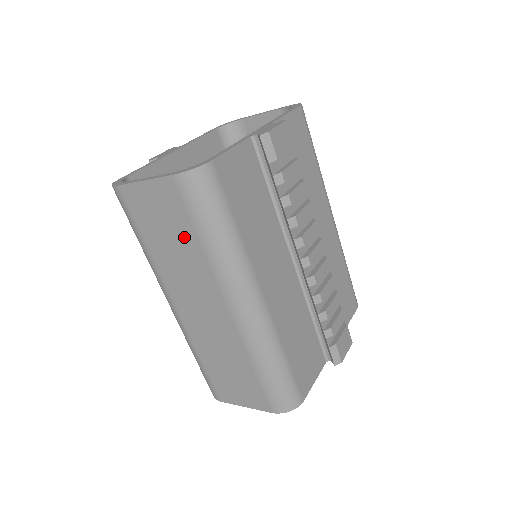
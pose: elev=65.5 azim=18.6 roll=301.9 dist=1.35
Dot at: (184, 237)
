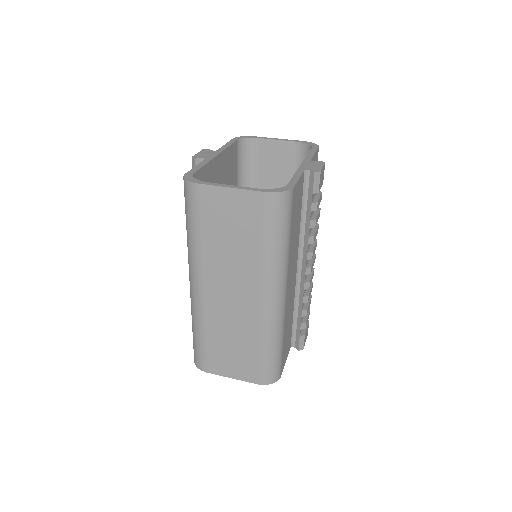
Dot at: (247, 239)
